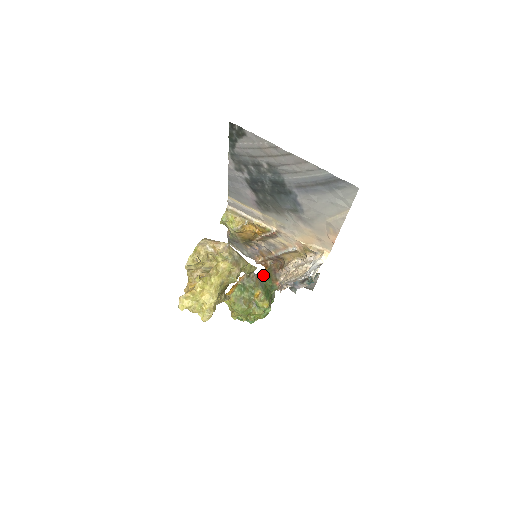
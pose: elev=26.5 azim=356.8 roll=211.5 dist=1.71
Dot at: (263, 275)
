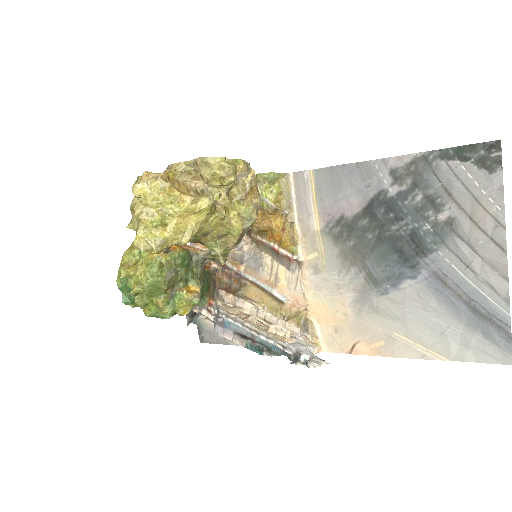
Dot at: occluded
